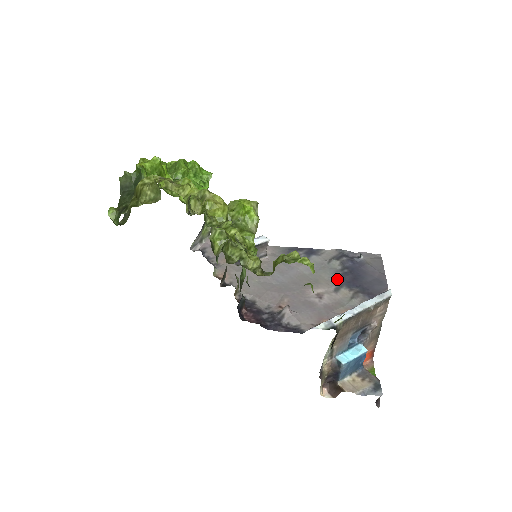
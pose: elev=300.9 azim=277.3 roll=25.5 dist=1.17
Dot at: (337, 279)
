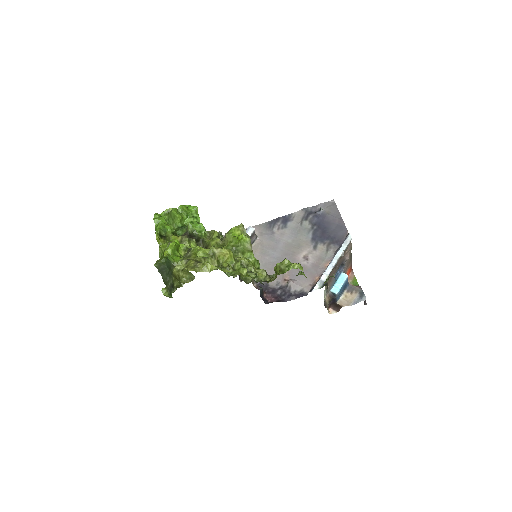
Dot at: (312, 238)
